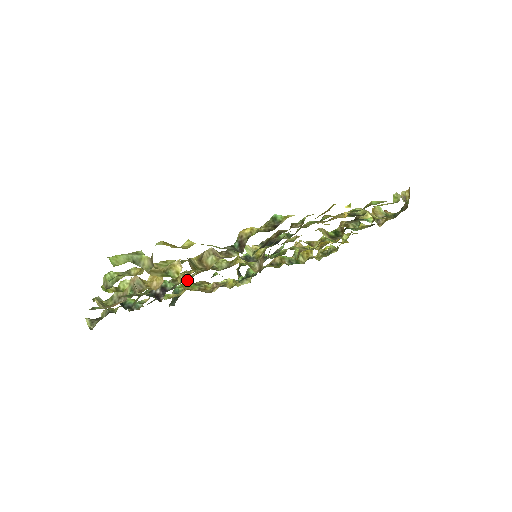
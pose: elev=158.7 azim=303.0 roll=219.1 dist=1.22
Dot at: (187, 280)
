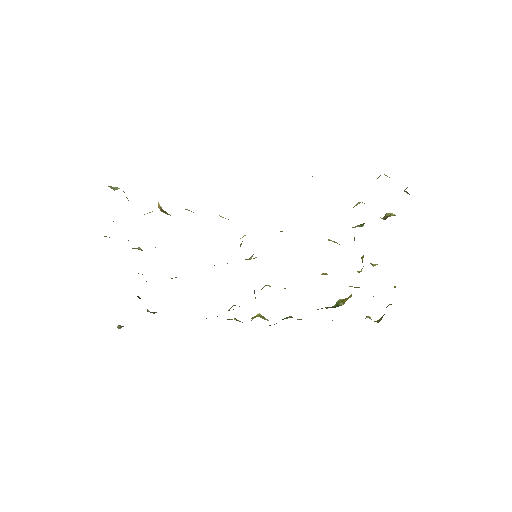
Dot at: occluded
